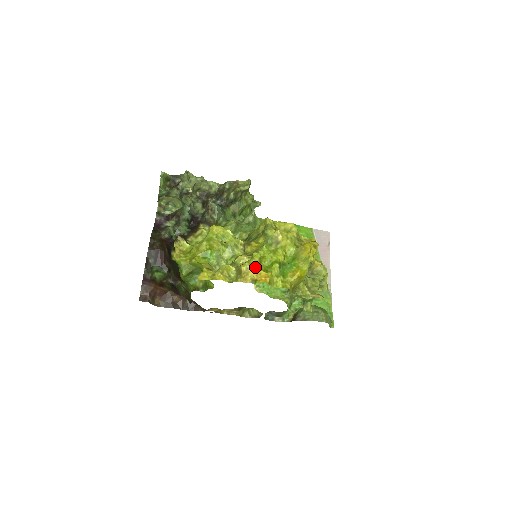
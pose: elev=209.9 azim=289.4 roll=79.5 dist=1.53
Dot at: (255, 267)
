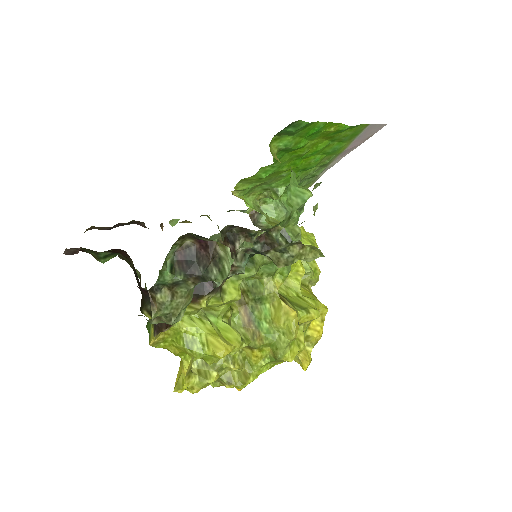
Dot at: occluded
